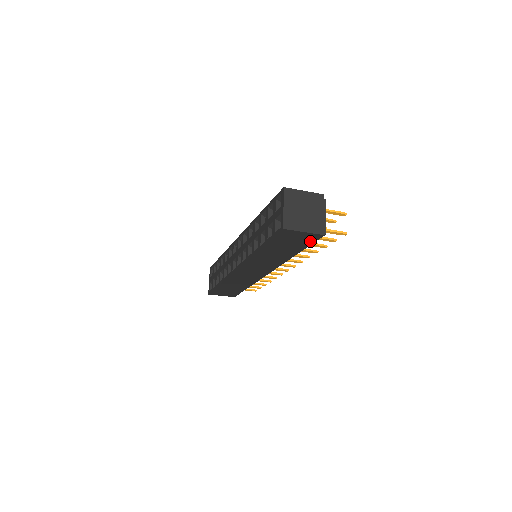
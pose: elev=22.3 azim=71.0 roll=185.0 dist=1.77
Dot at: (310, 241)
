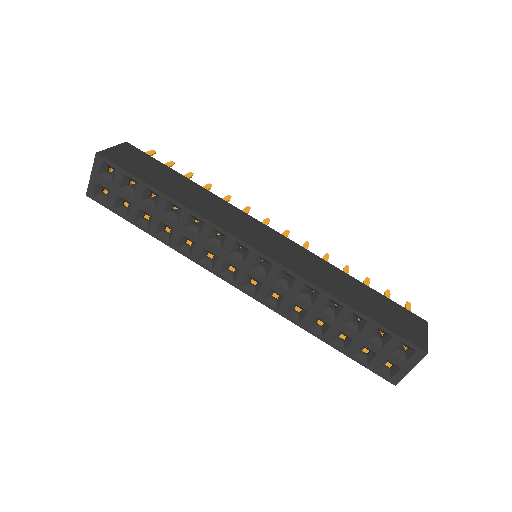
Dot at: occluded
